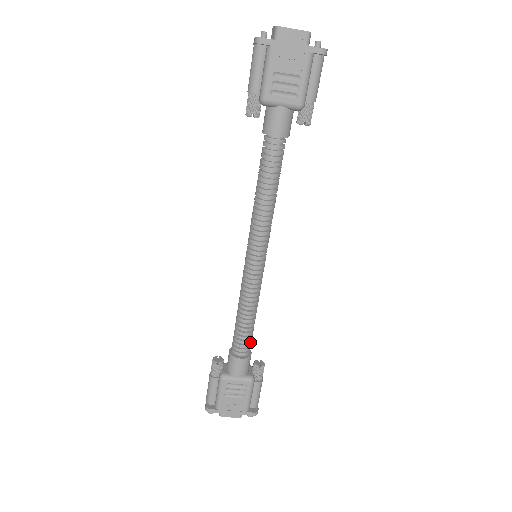
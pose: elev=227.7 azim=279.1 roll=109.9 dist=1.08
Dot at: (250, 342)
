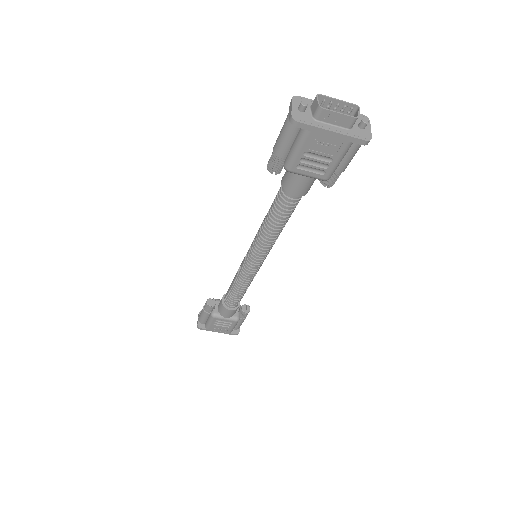
Dot at: occluded
